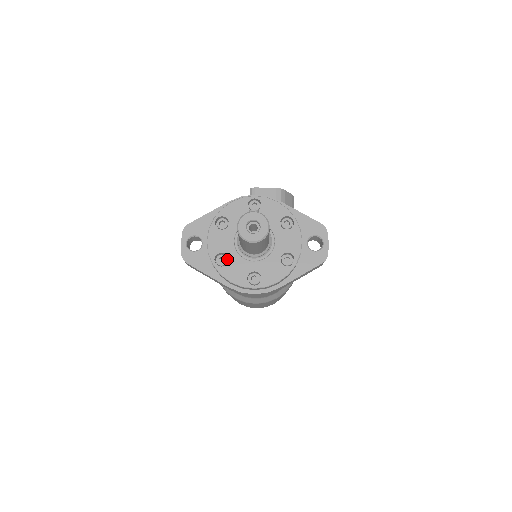
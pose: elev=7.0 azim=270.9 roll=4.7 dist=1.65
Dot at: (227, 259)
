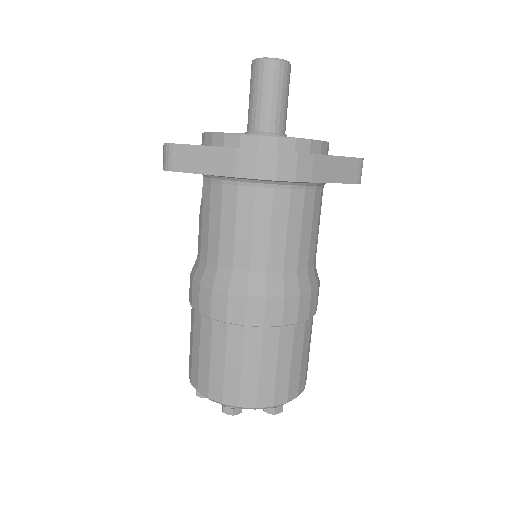
Dot at: occluded
